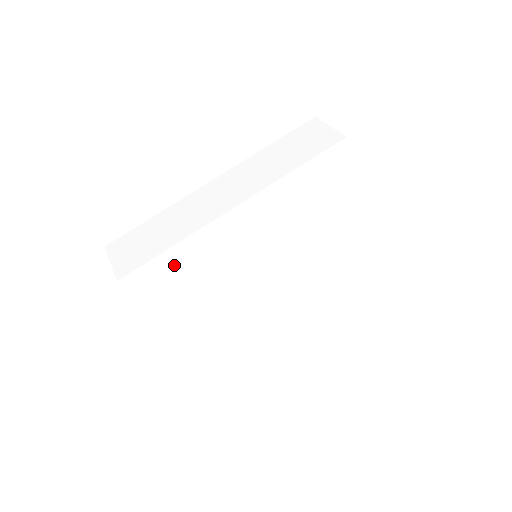
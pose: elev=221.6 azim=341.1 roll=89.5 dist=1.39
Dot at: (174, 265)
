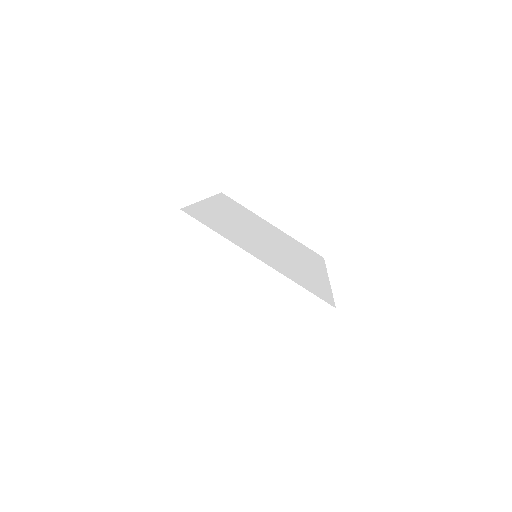
Dot at: (206, 214)
